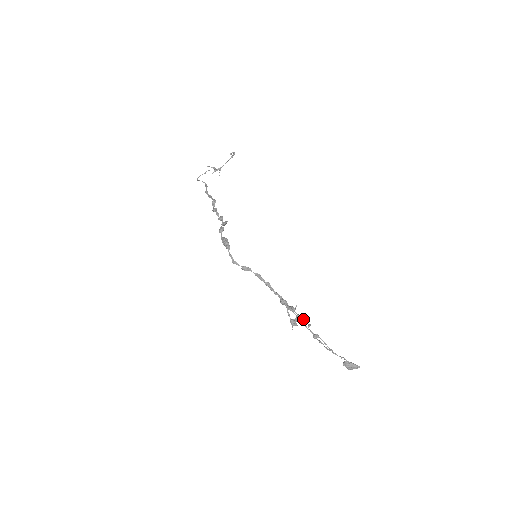
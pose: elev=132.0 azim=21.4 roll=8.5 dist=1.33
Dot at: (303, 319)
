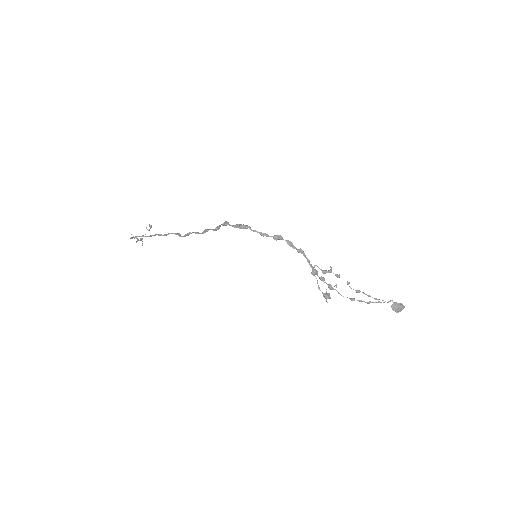
Dot at: (336, 285)
